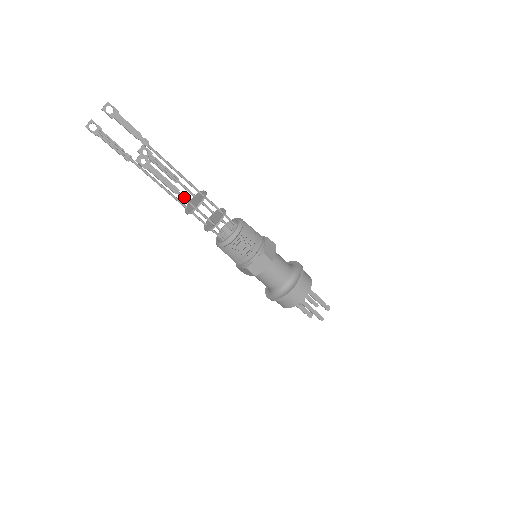
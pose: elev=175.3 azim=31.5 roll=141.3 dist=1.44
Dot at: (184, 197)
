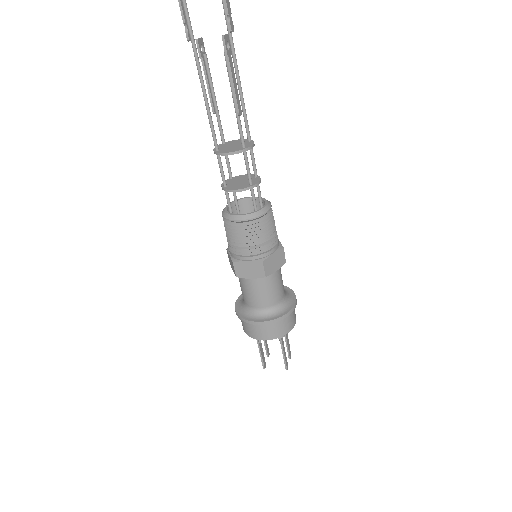
Dot at: (241, 126)
